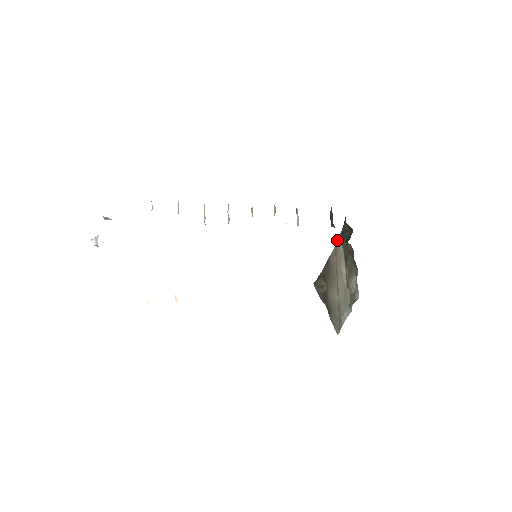
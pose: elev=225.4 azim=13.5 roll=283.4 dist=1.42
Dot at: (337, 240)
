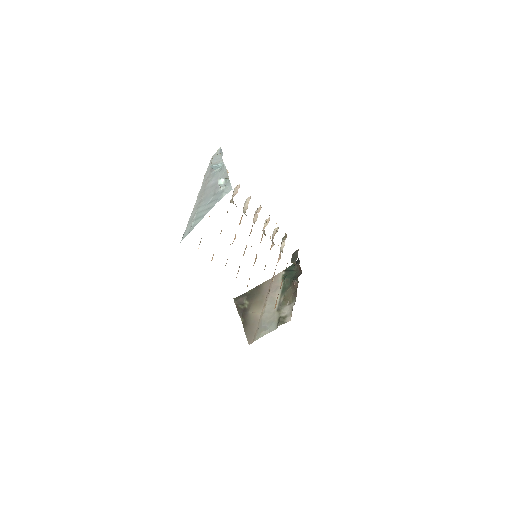
Dot at: (278, 274)
